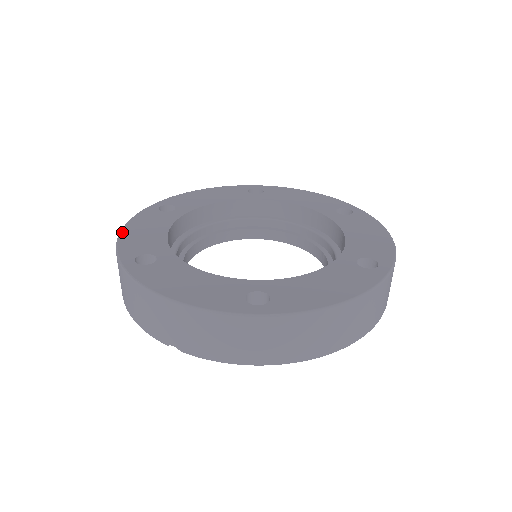
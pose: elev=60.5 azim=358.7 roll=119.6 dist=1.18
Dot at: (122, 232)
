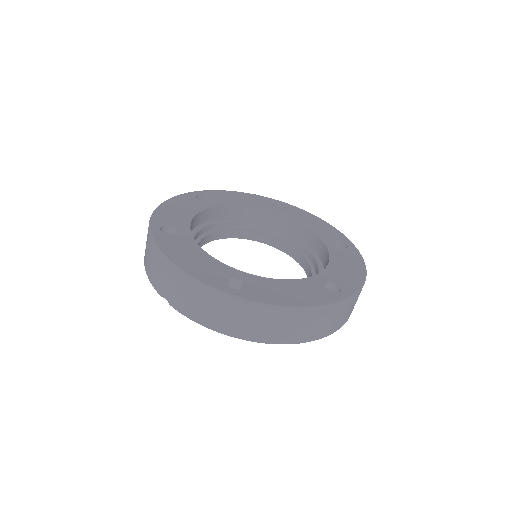
Dot at: (161, 205)
